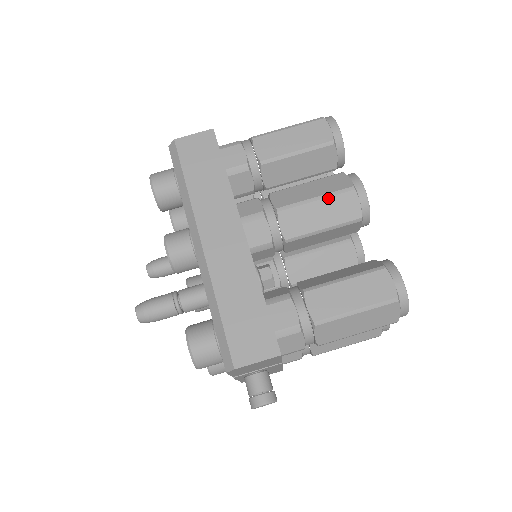
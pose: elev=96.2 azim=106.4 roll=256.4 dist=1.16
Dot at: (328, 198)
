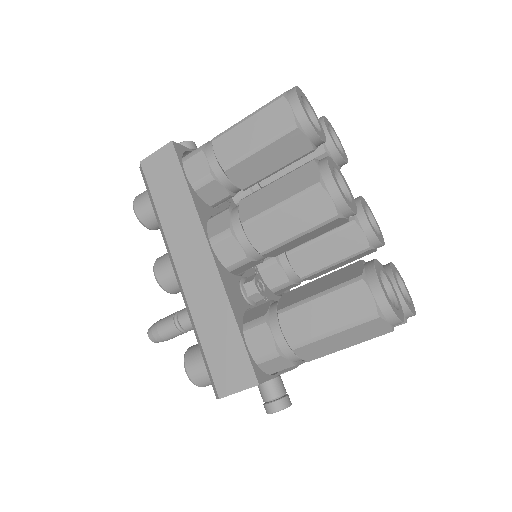
Dot at: (293, 202)
